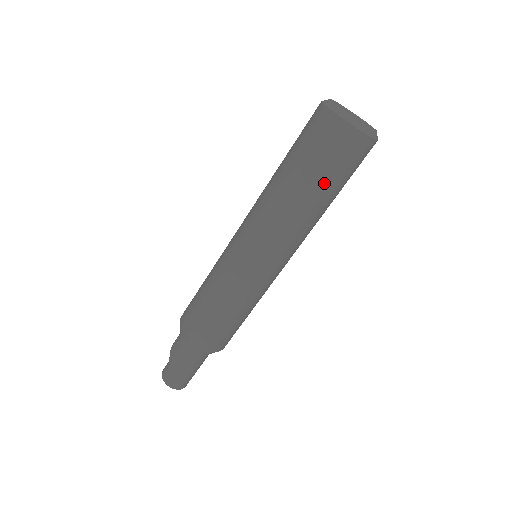
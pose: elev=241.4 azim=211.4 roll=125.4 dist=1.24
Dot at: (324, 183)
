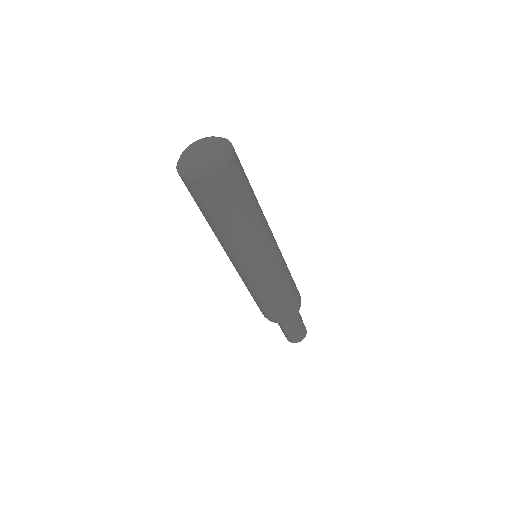
Dot at: (209, 215)
